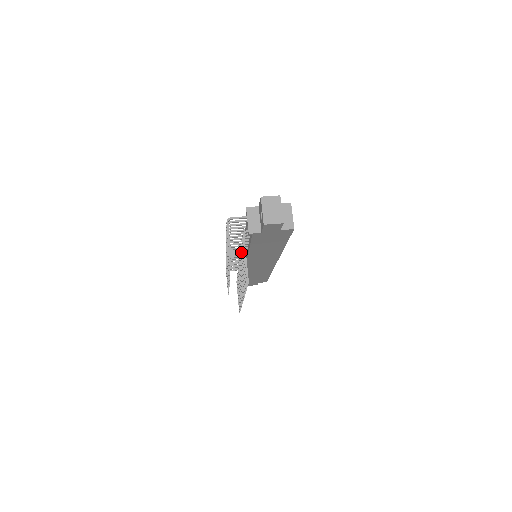
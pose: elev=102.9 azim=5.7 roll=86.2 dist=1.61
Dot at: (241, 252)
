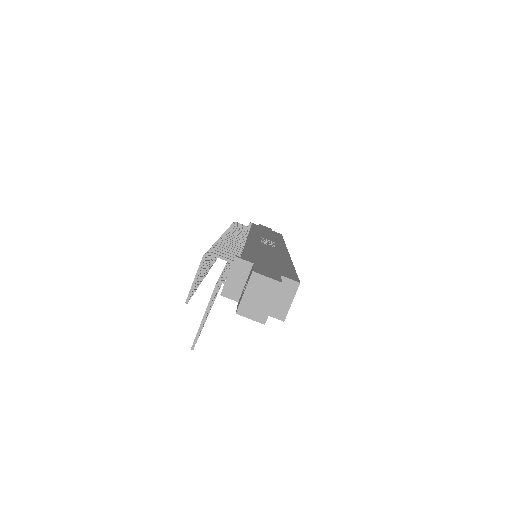
Dot at: occluded
